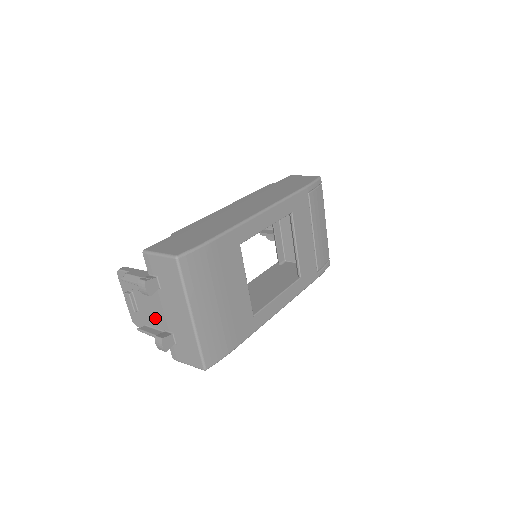
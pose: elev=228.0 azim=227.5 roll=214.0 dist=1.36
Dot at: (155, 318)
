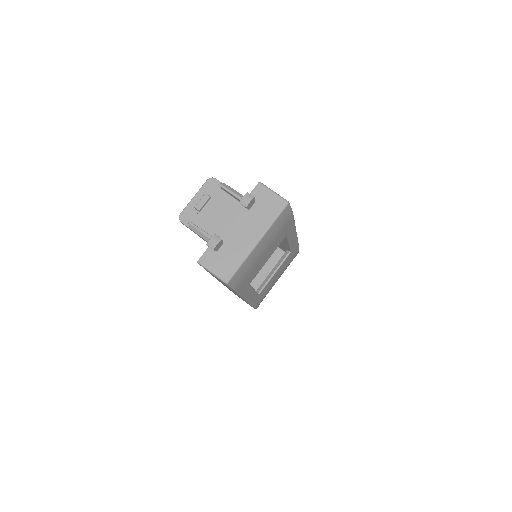
Dot at: (215, 225)
